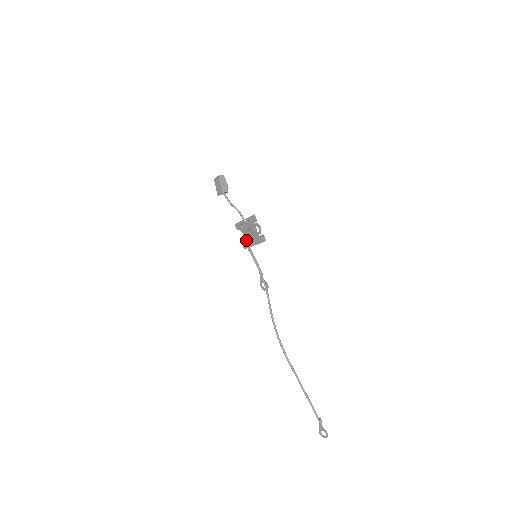
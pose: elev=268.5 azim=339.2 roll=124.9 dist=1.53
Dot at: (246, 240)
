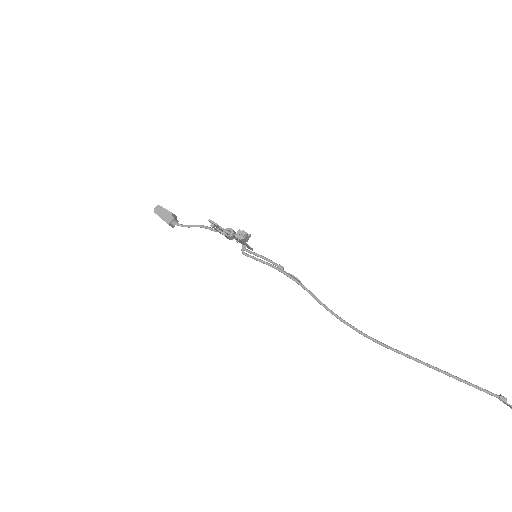
Dot at: (241, 243)
